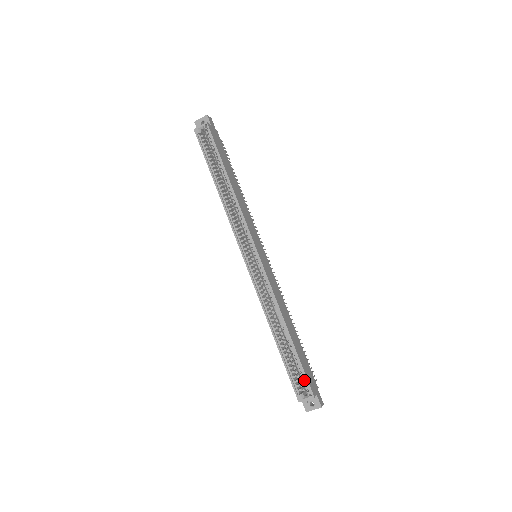
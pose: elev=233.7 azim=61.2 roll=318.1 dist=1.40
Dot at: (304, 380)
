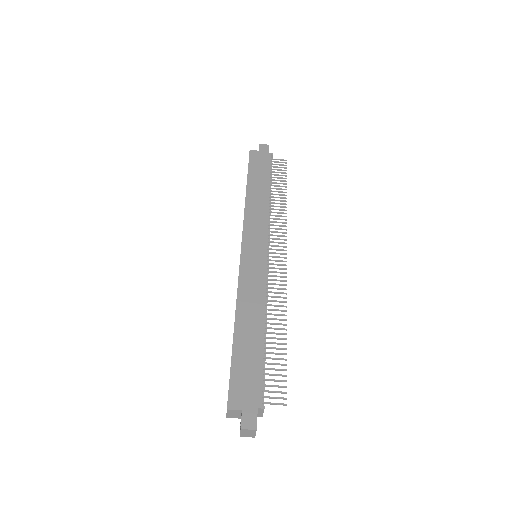
Dot at: occluded
